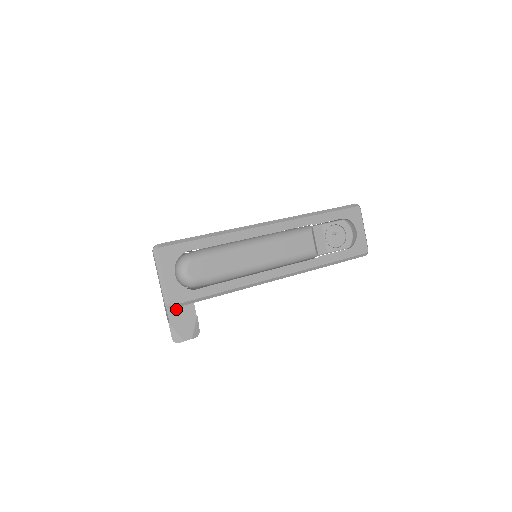
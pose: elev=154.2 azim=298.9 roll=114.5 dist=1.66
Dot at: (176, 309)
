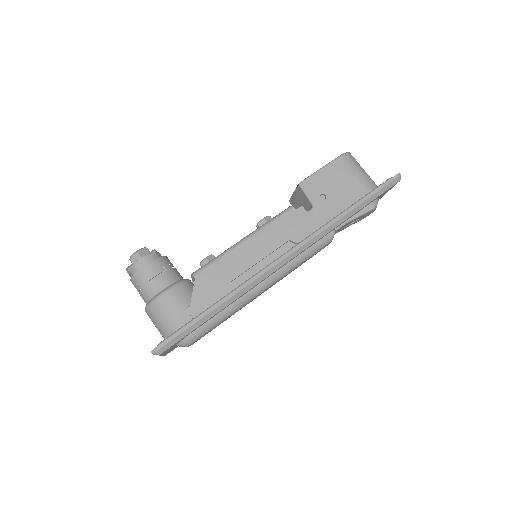
Dot at: occluded
